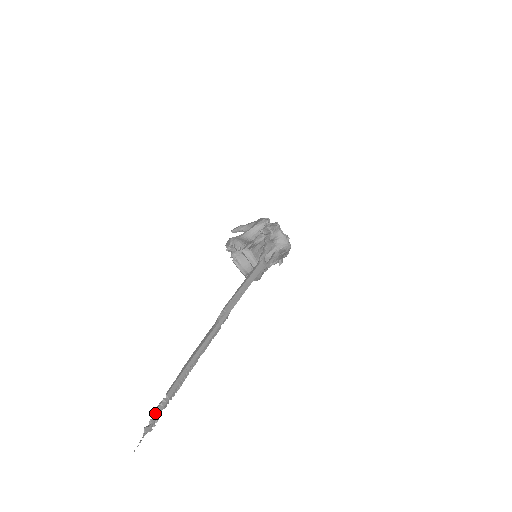
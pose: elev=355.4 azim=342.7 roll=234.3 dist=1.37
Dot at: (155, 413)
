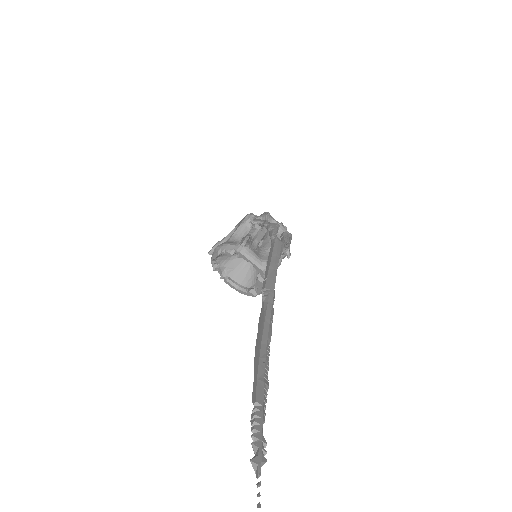
Dot at: (253, 433)
